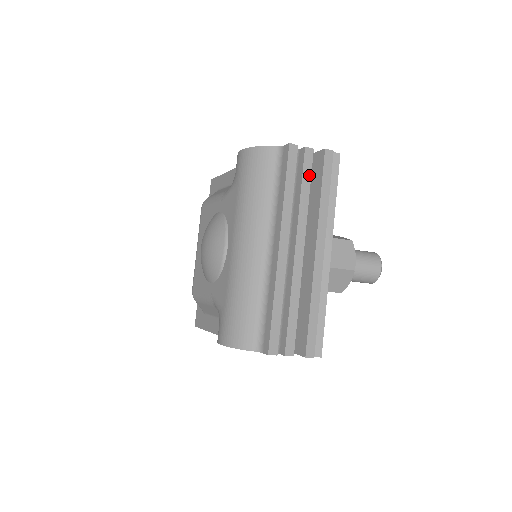
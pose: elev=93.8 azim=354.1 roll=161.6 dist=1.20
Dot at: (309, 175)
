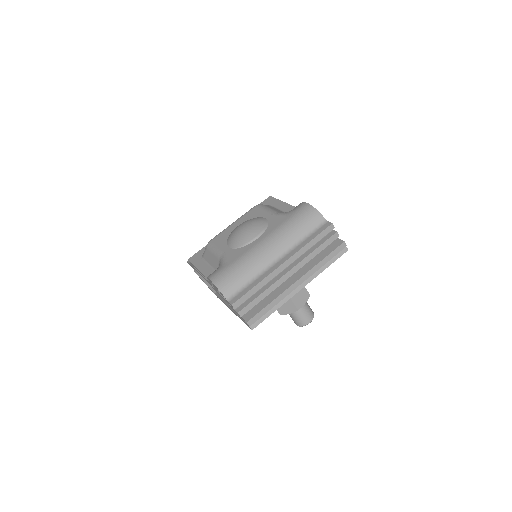
Dot at: (326, 245)
